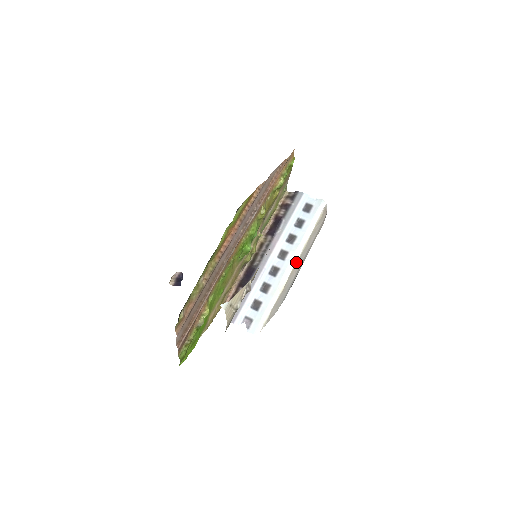
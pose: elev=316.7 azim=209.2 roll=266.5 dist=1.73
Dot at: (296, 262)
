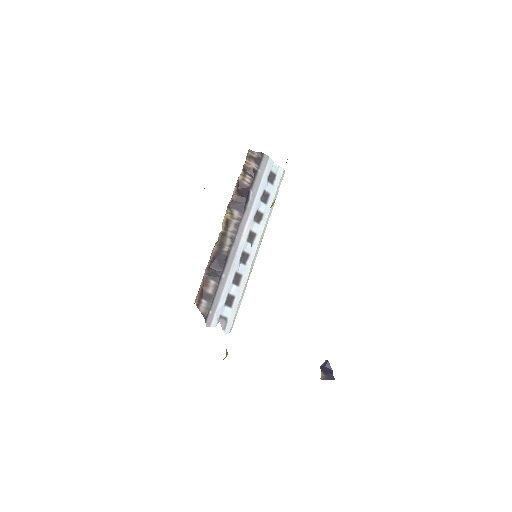
Dot at: (260, 244)
